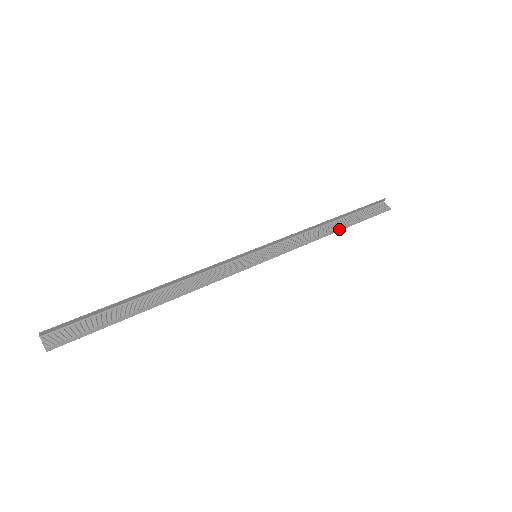
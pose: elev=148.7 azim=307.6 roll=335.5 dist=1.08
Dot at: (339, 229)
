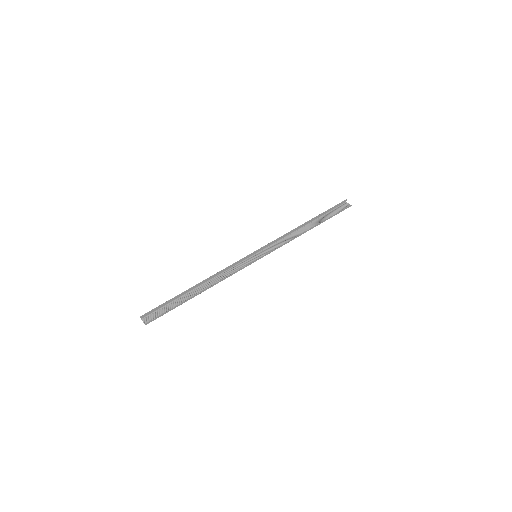
Dot at: (312, 228)
